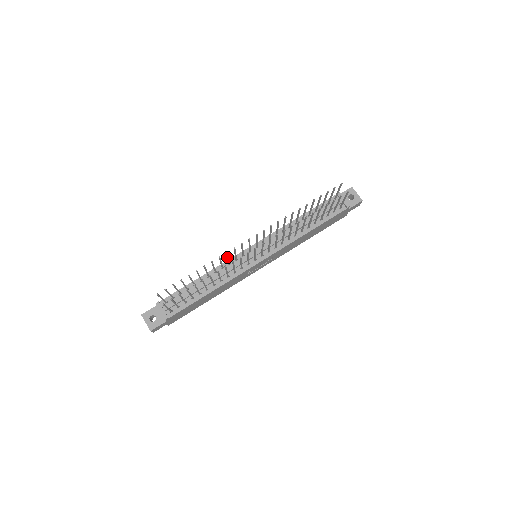
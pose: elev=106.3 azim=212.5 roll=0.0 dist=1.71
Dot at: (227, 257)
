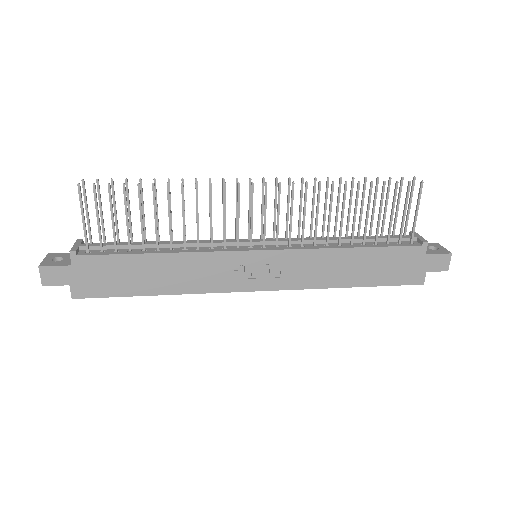
Dot at: (209, 203)
